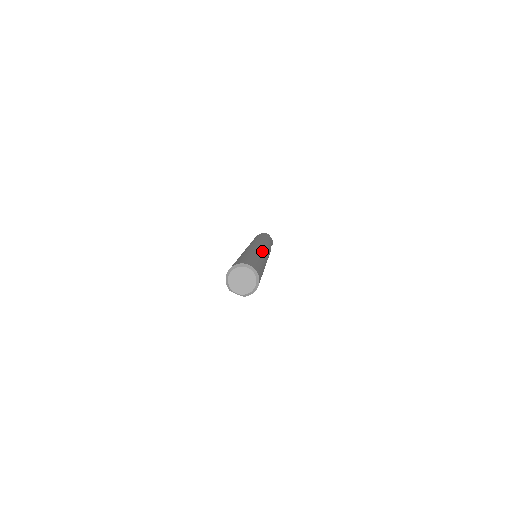
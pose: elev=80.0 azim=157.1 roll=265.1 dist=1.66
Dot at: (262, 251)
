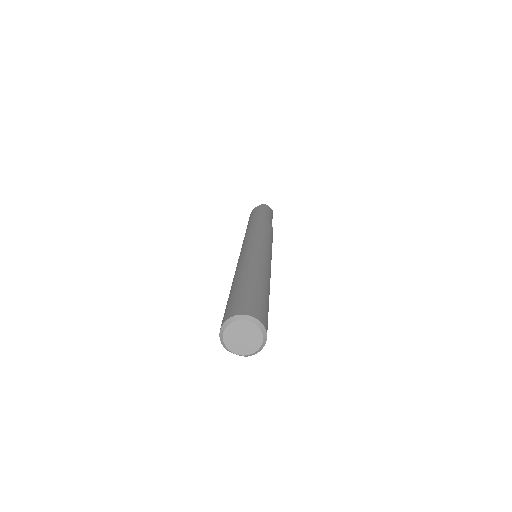
Dot at: (264, 257)
